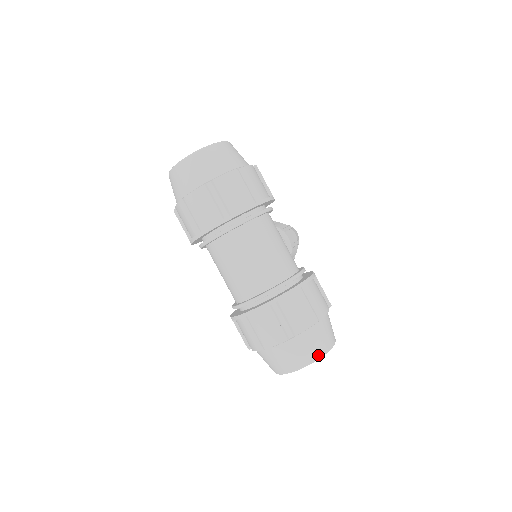
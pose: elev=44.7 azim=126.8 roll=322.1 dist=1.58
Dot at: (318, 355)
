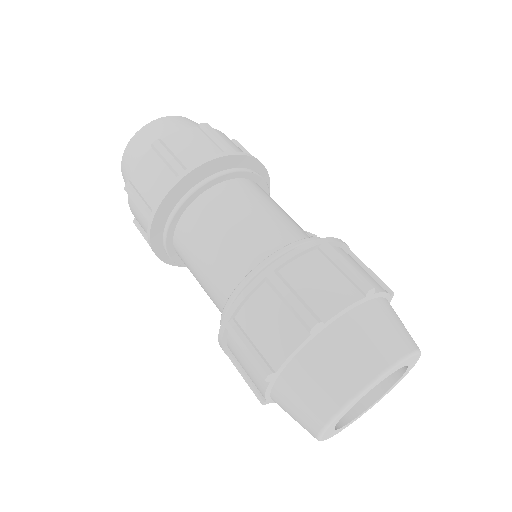
Dot at: (382, 363)
